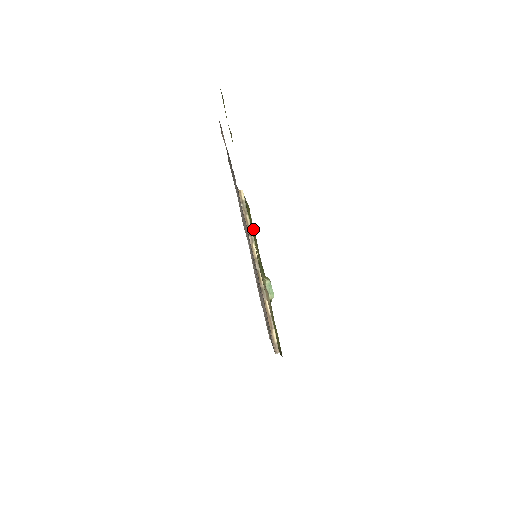
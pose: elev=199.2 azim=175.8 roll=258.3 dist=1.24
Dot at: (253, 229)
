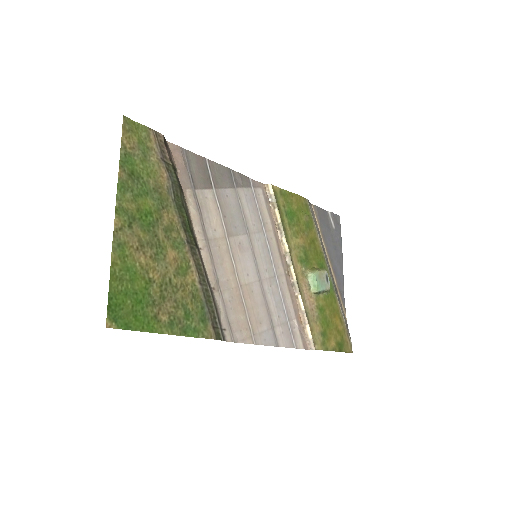
Dot at: (300, 219)
